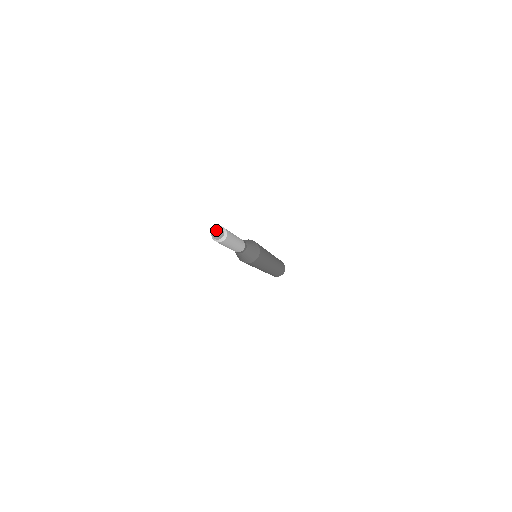
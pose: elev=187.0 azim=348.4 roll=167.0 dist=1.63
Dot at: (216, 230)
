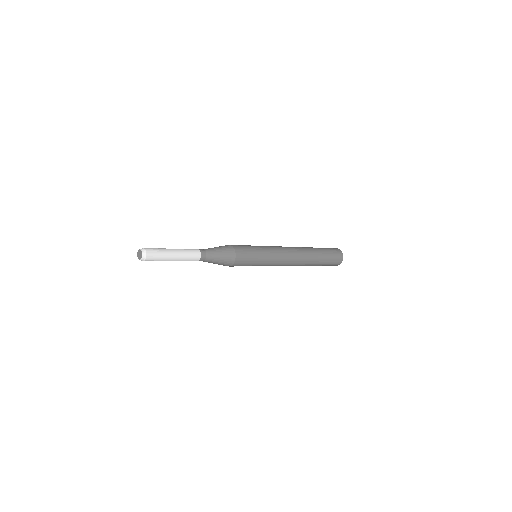
Dot at: (139, 251)
